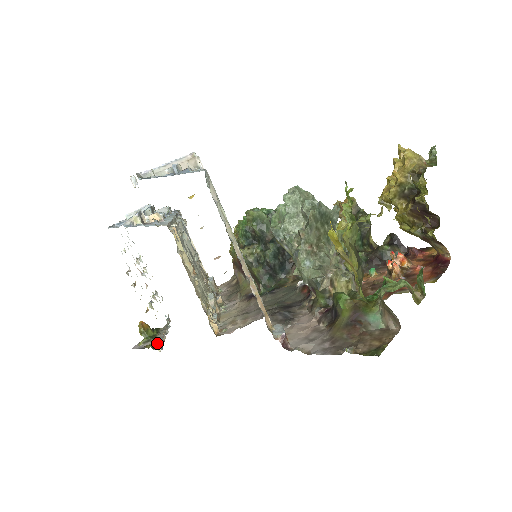
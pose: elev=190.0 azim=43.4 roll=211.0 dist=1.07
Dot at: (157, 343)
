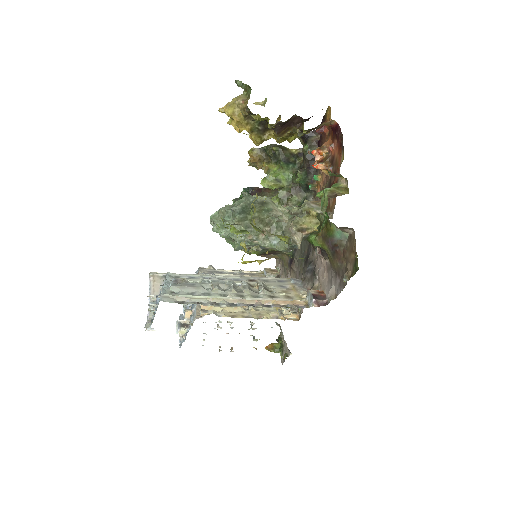
Dot at: (286, 350)
